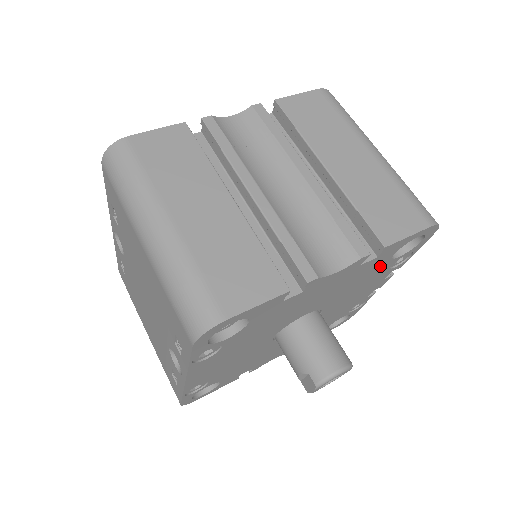
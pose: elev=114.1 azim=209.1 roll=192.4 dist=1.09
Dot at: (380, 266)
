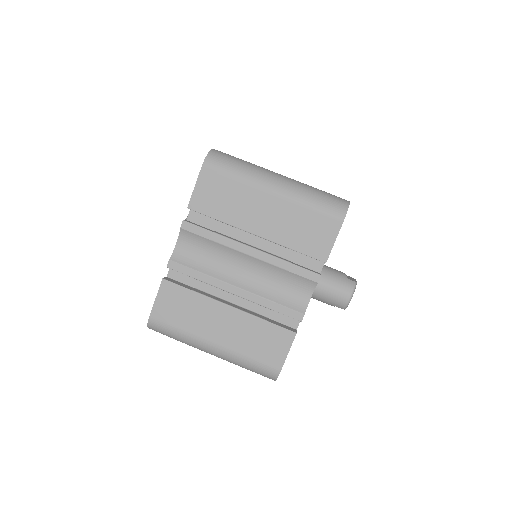
Dot at: occluded
